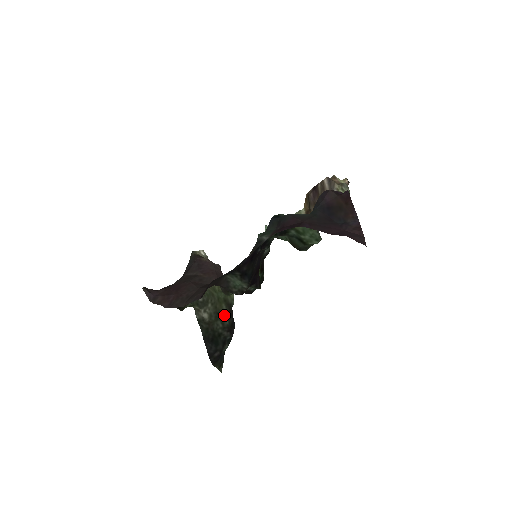
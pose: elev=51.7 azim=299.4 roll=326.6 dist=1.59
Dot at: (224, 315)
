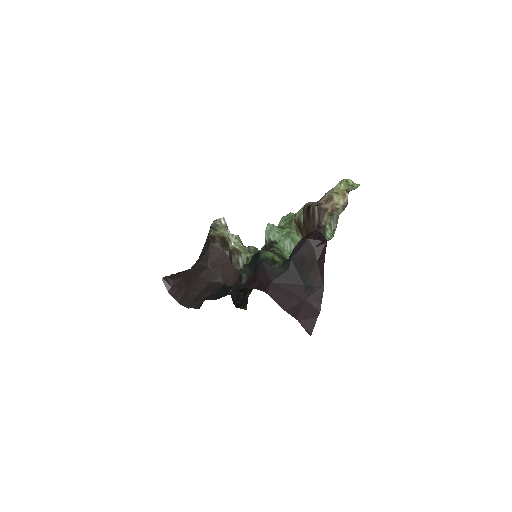
Dot at: occluded
